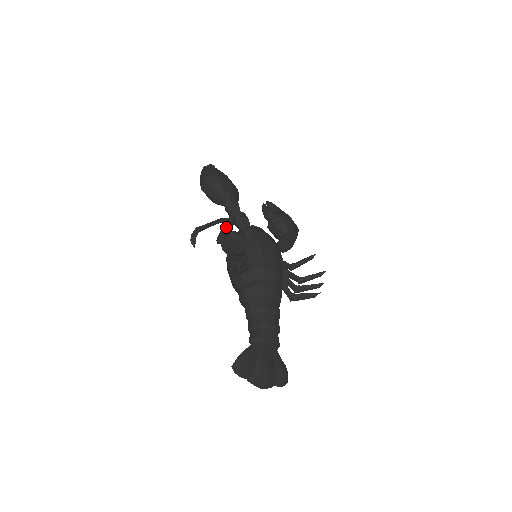
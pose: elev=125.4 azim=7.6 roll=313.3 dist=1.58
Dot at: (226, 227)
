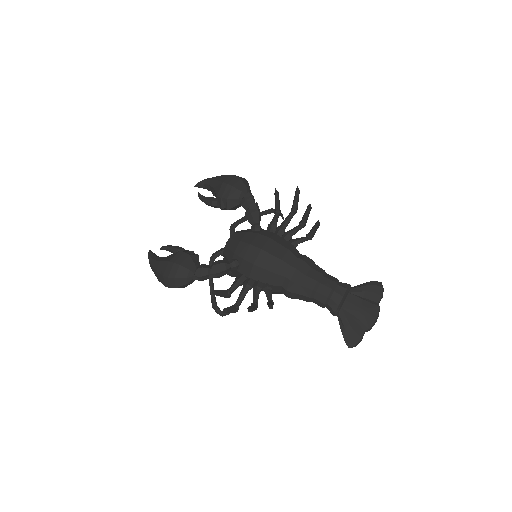
Dot at: (228, 312)
